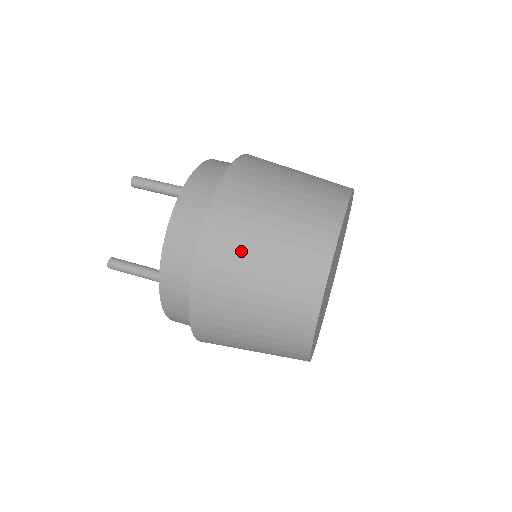
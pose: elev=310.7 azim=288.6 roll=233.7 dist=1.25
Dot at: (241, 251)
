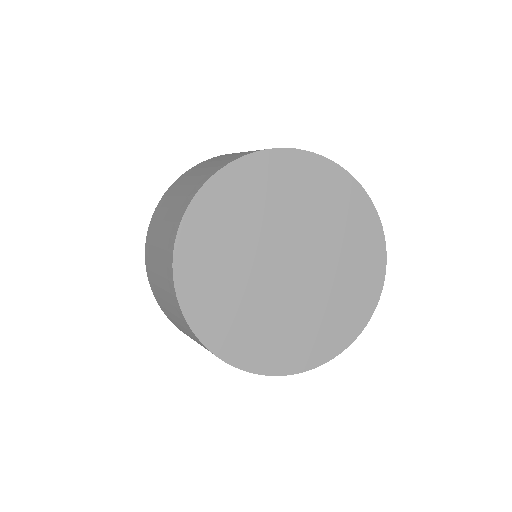
Dot at: occluded
